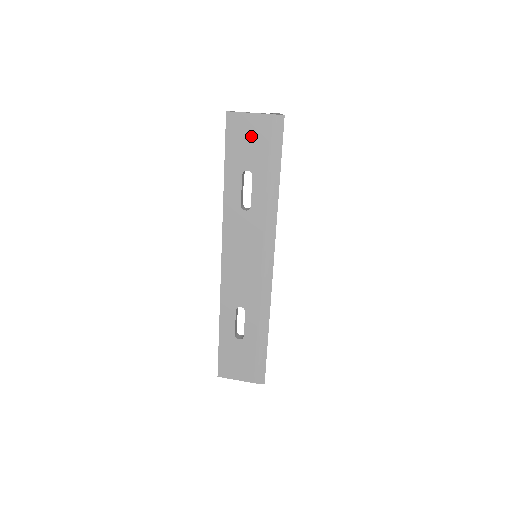
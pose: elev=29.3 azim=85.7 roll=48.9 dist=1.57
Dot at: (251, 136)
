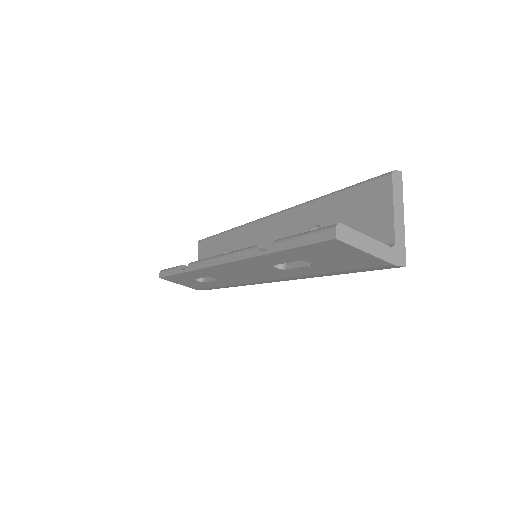
Dot at: (344, 258)
